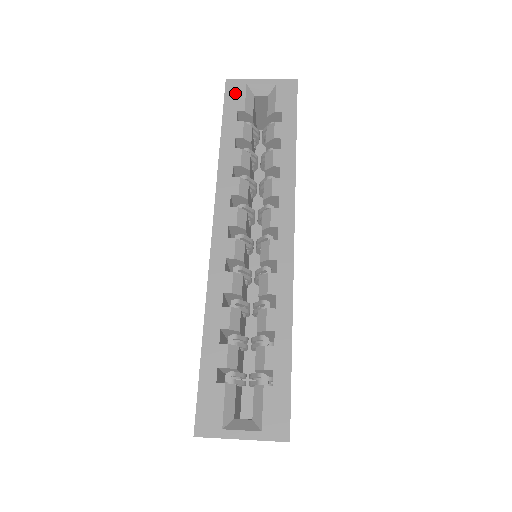
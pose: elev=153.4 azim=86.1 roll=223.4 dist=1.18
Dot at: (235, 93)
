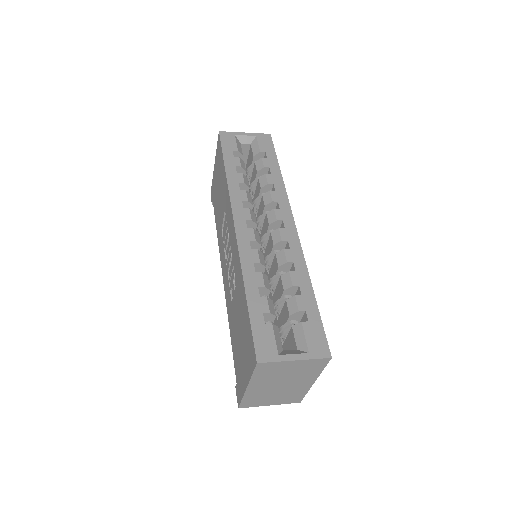
Dot at: (228, 140)
